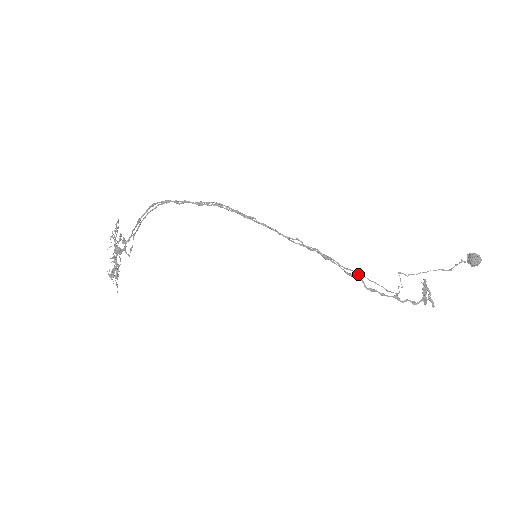
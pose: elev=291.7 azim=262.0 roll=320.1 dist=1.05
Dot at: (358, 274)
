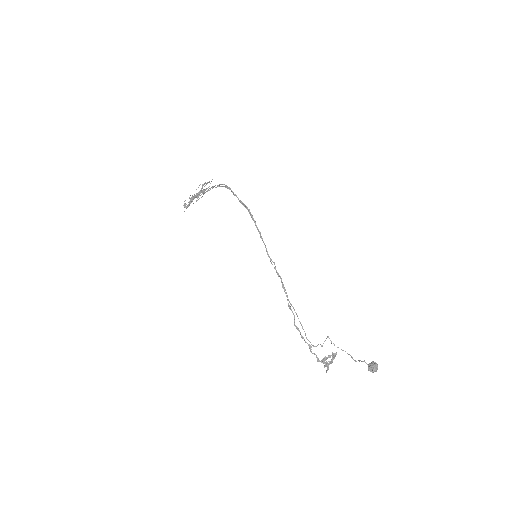
Dot at: (295, 312)
